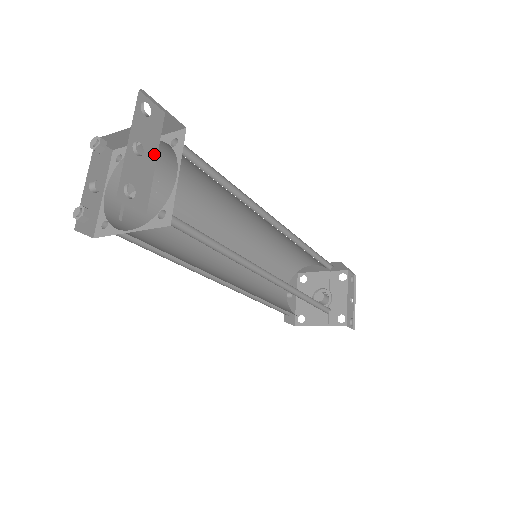
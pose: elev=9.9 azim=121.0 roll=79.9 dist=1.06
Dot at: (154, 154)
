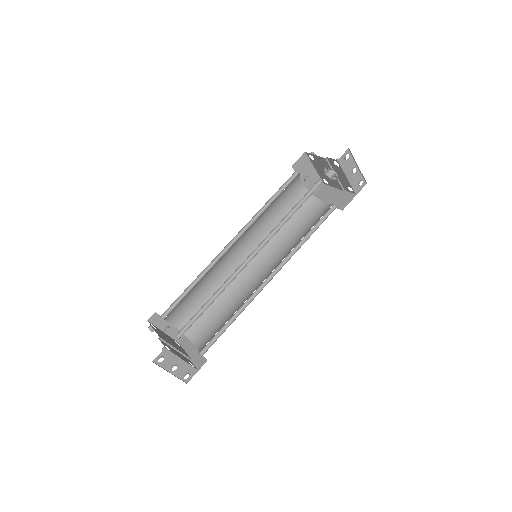
Dot at: (179, 359)
